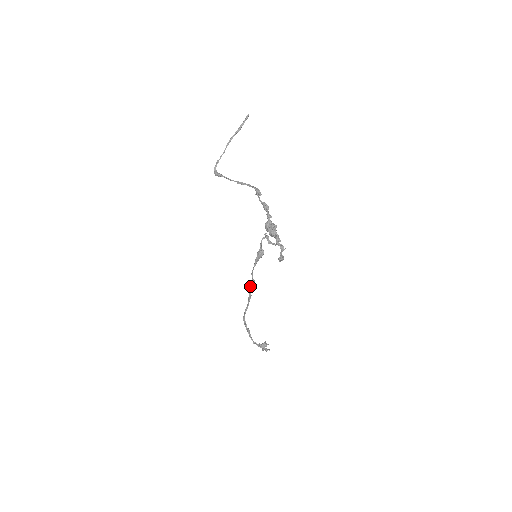
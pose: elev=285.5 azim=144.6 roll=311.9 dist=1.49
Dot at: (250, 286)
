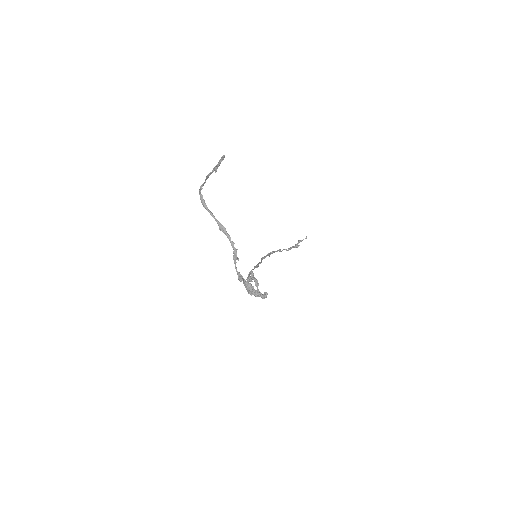
Dot at: occluded
